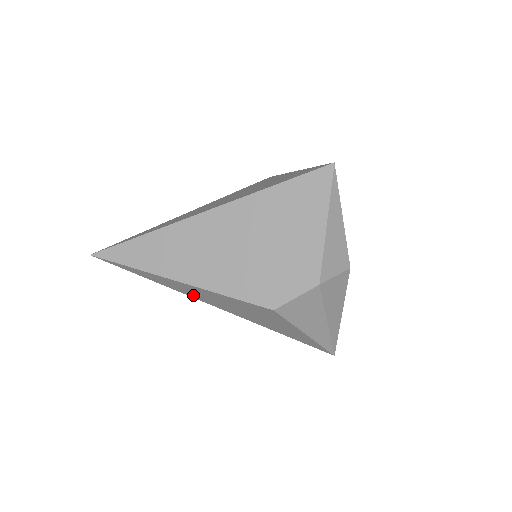
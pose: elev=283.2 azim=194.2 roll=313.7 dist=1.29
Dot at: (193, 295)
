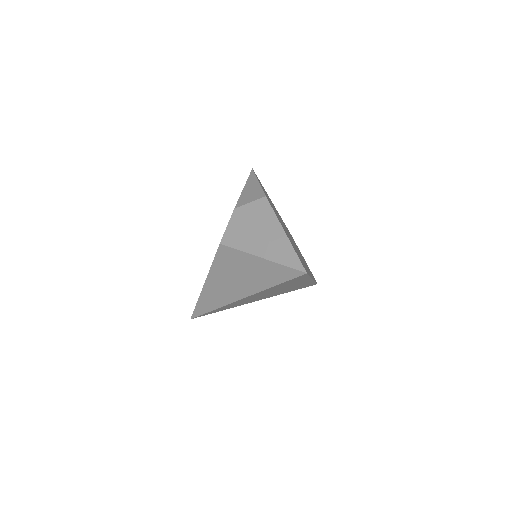
Dot at: (223, 299)
